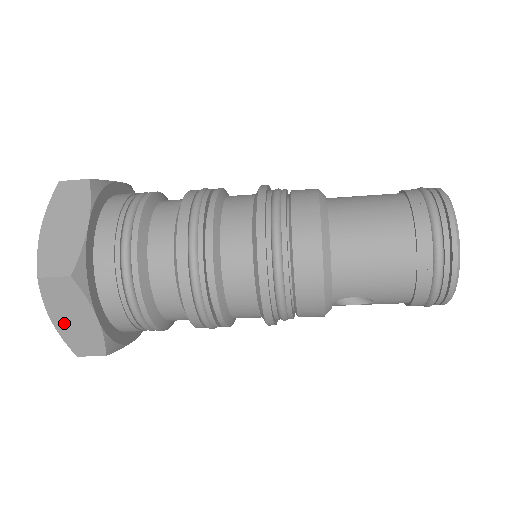
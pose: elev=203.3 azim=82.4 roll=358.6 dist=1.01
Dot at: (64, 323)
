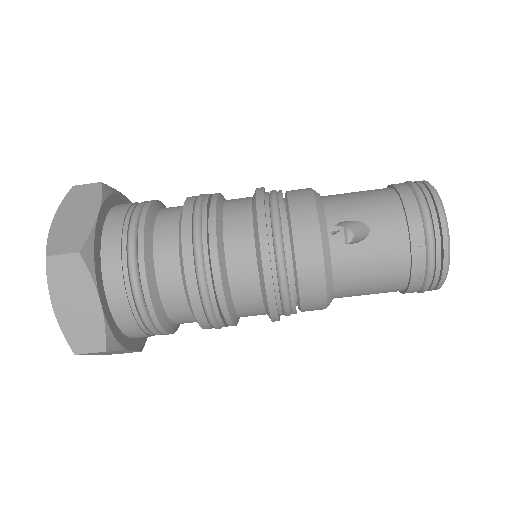
Dot at: (63, 221)
